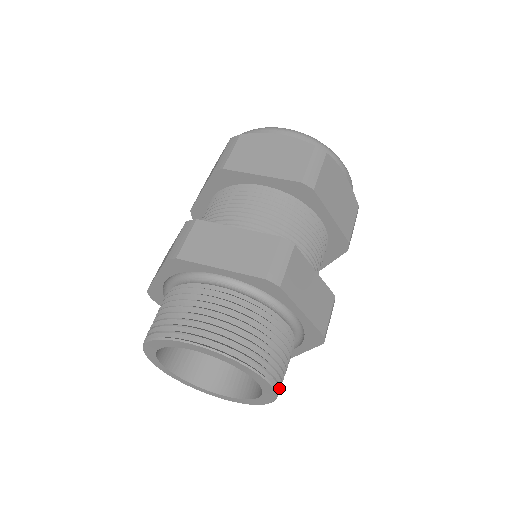
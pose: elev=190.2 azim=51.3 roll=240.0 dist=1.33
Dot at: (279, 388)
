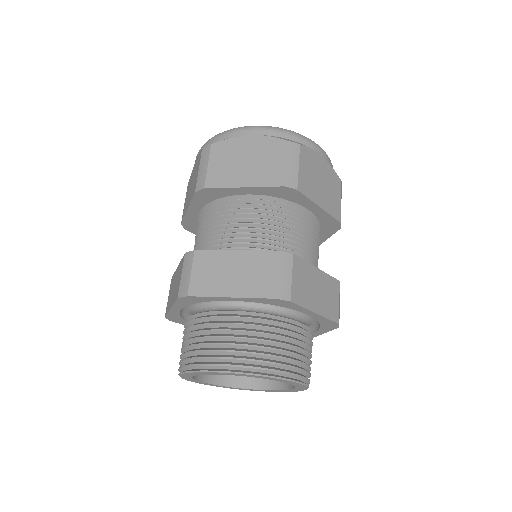
Dot at: occluded
